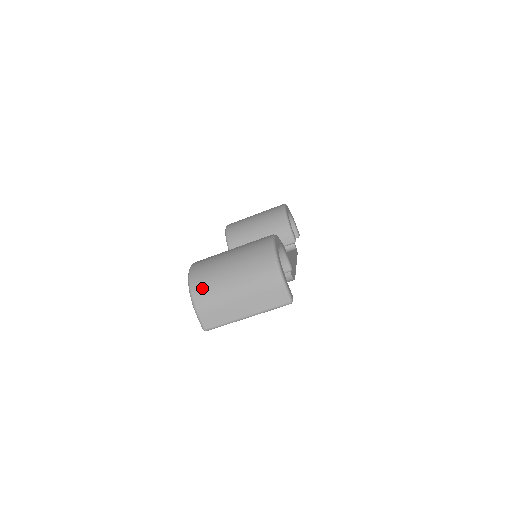
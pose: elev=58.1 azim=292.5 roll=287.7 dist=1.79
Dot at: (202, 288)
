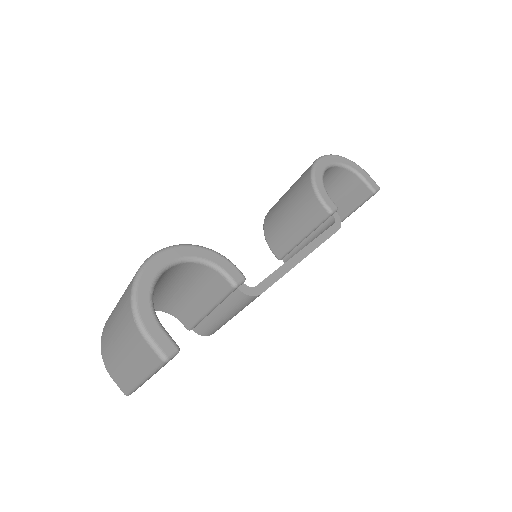
Dot at: (104, 342)
